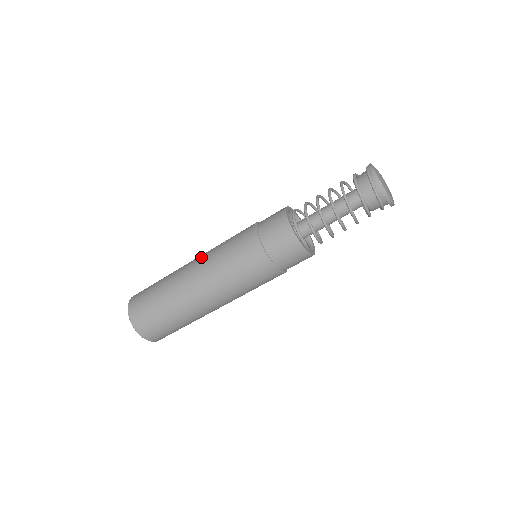
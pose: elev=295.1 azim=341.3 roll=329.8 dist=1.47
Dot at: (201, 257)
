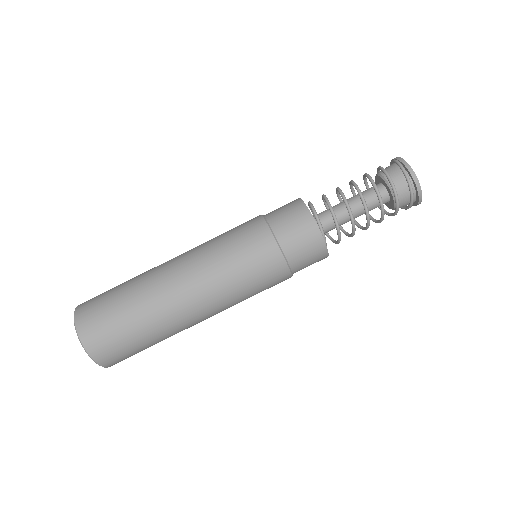
Dot at: (190, 263)
